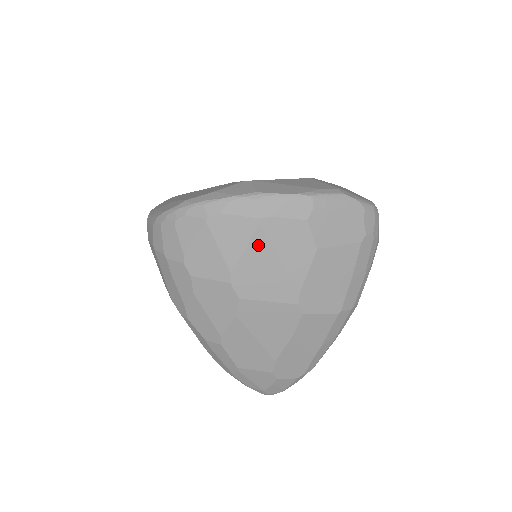
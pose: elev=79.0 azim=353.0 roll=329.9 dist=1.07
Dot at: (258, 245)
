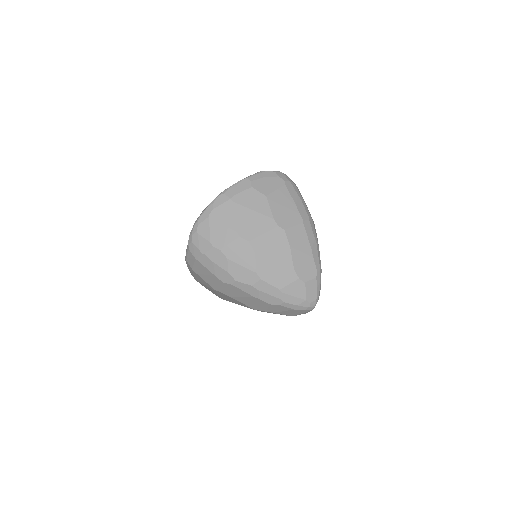
Dot at: (239, 210)
